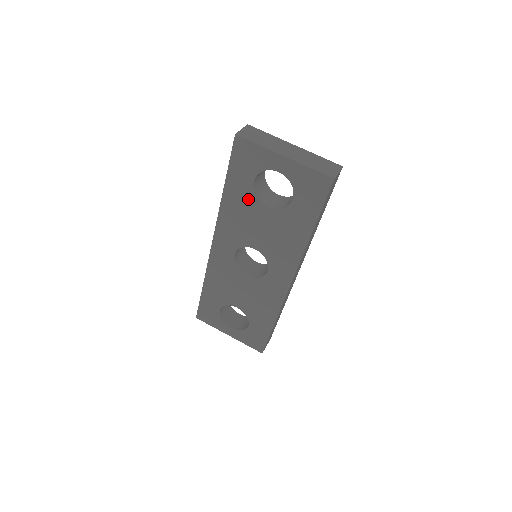
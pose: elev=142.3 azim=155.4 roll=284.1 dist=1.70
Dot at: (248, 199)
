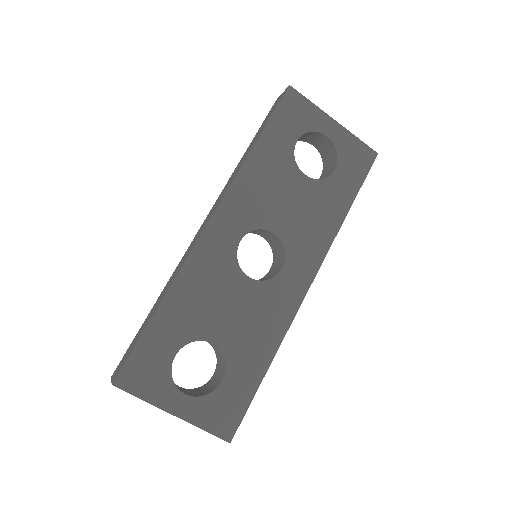
Dot at: (283, 162)
